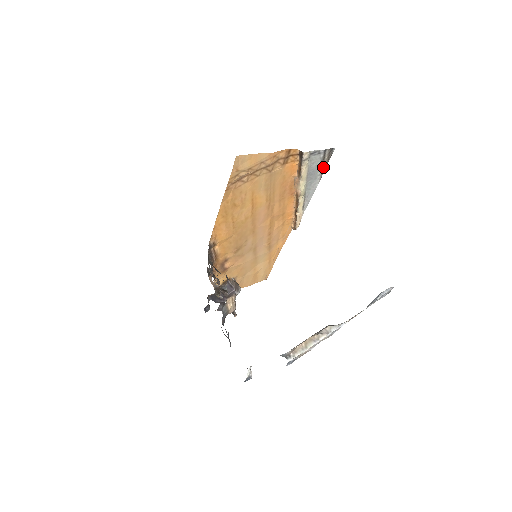
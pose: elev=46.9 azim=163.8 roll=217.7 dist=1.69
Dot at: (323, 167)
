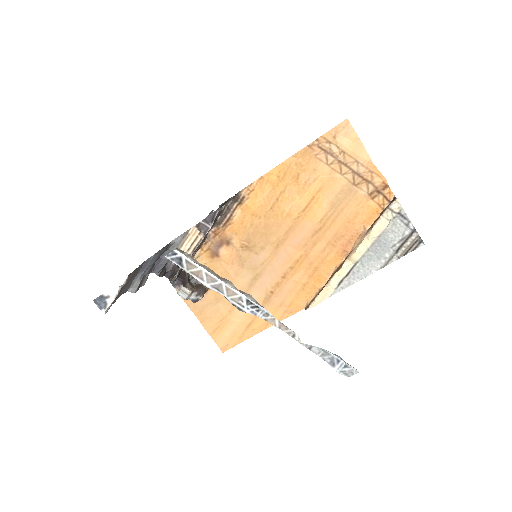
Dot at: (396, 254)
